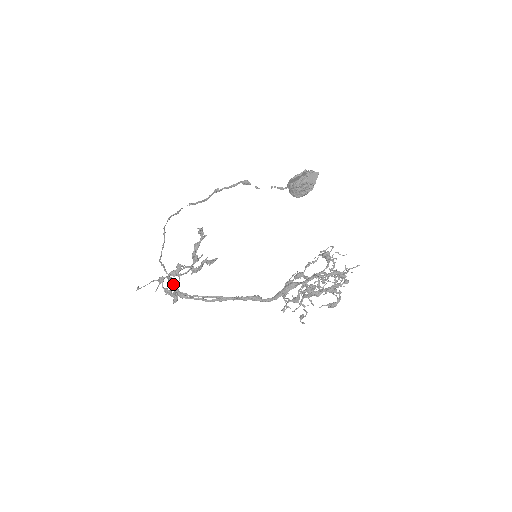
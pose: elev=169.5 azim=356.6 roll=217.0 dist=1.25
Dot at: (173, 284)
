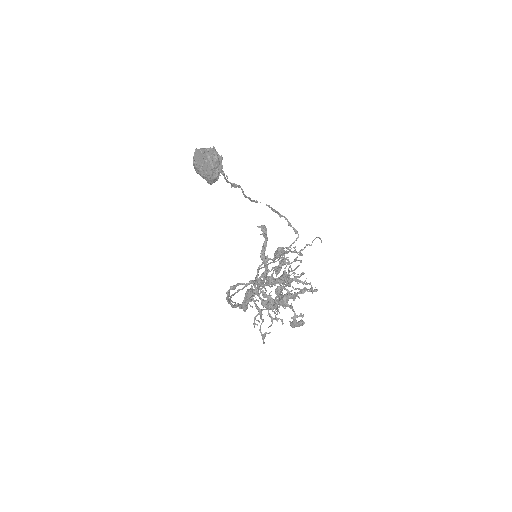
Dot at: (230, 287)
